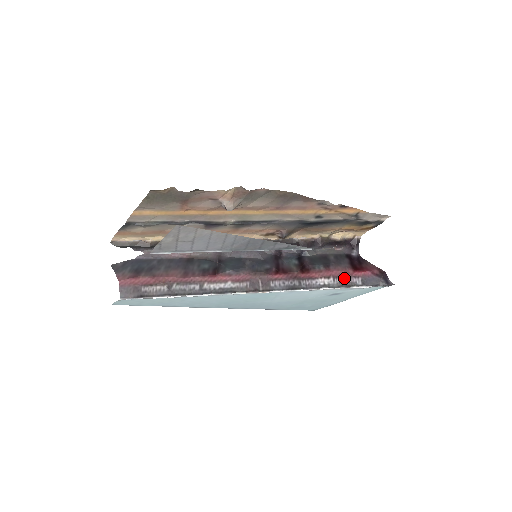
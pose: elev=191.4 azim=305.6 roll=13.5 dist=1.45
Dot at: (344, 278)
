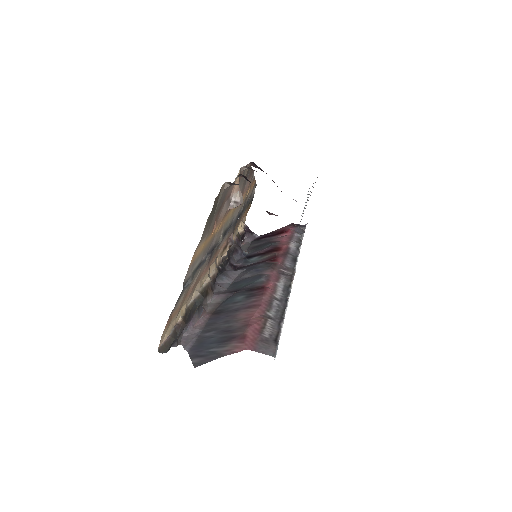
Dot at: (293, 238)
